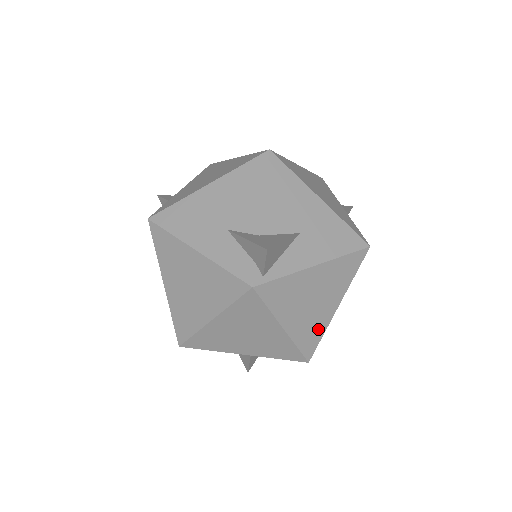
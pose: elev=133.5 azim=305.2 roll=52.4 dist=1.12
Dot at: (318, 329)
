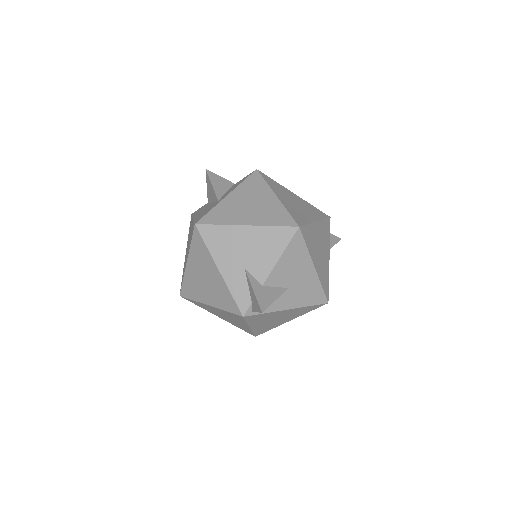
Dot at: (271, 327)
